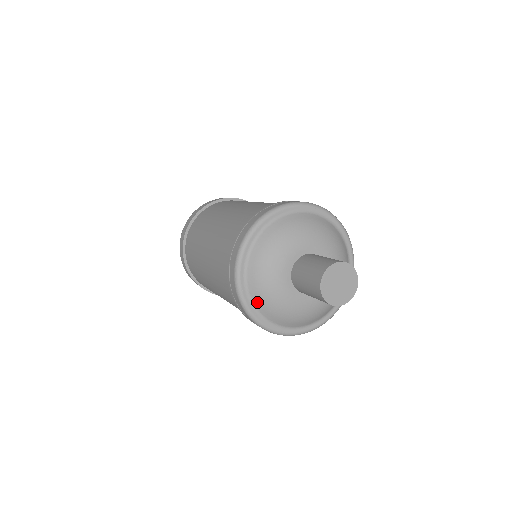
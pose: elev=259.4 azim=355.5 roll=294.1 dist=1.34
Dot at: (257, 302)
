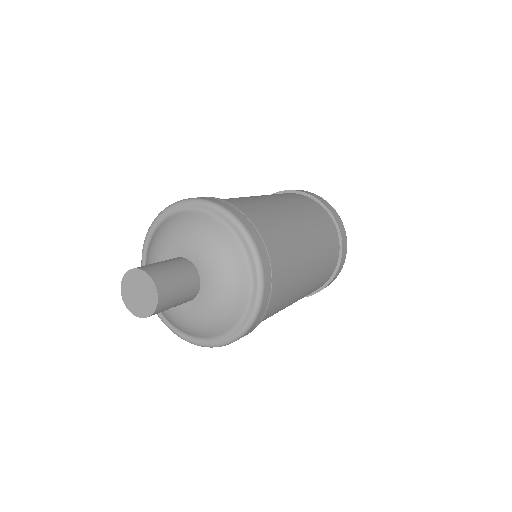
Dot at: (168, 319)
